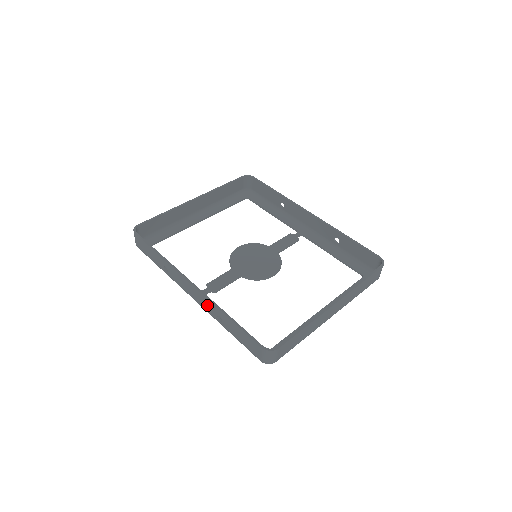
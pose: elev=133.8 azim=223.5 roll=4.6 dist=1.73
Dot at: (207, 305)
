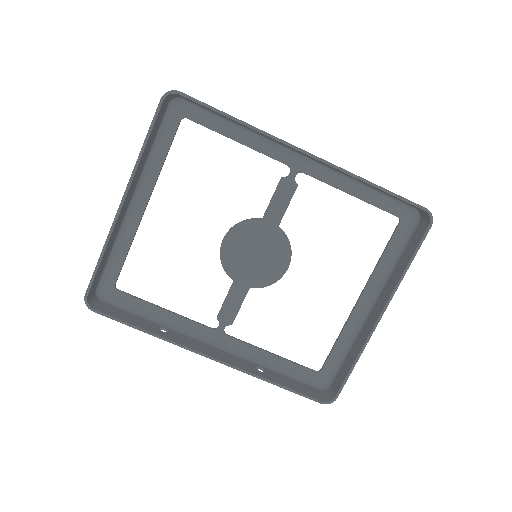
Dot at: (239, 365)
